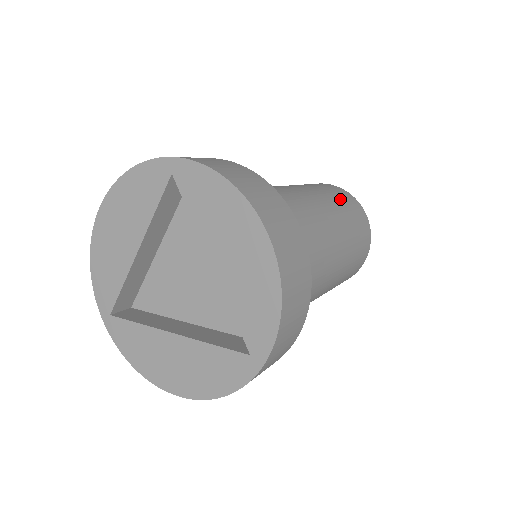
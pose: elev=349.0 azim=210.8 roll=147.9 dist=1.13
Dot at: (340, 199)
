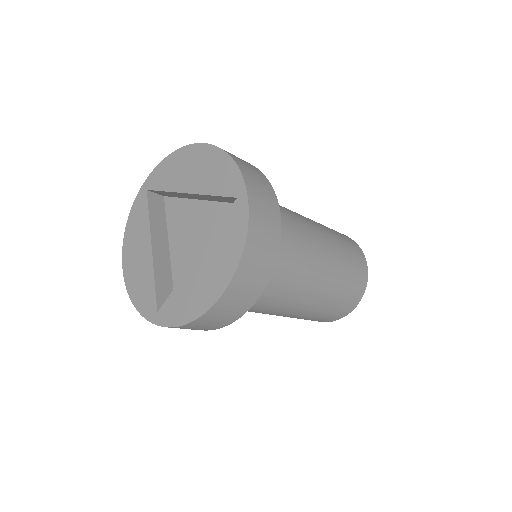
Dot at: occluded
